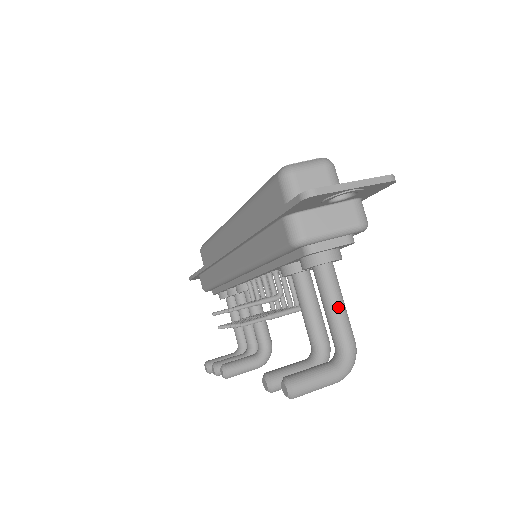
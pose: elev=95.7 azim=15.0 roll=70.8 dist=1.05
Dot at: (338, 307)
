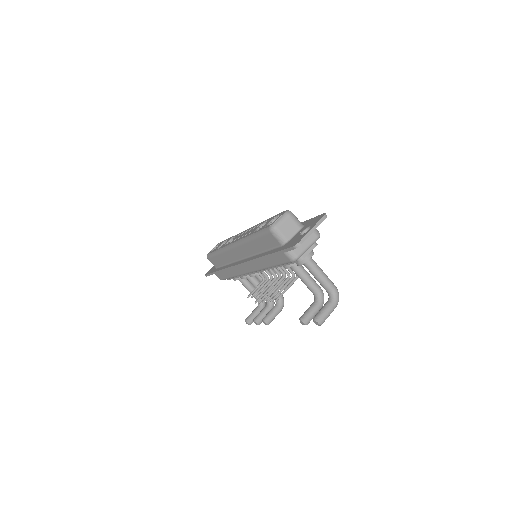
Dot at: (322, 275)
